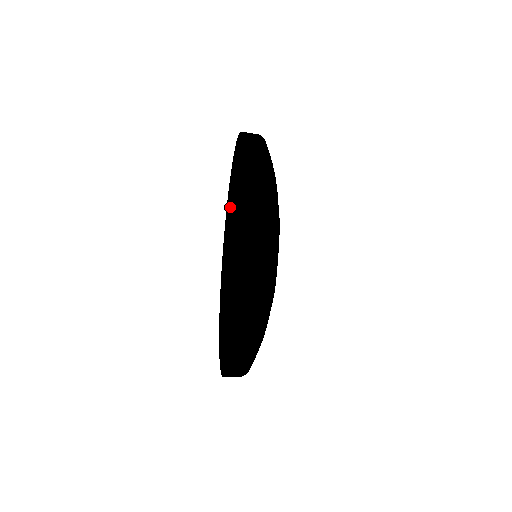
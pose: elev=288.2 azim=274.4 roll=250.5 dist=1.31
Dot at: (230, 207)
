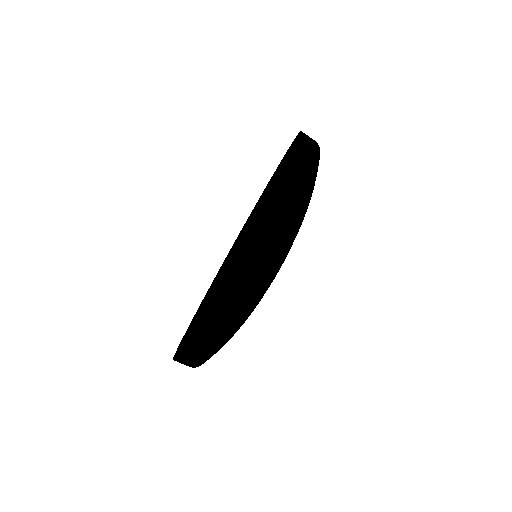
Dot at: (195, 331)
